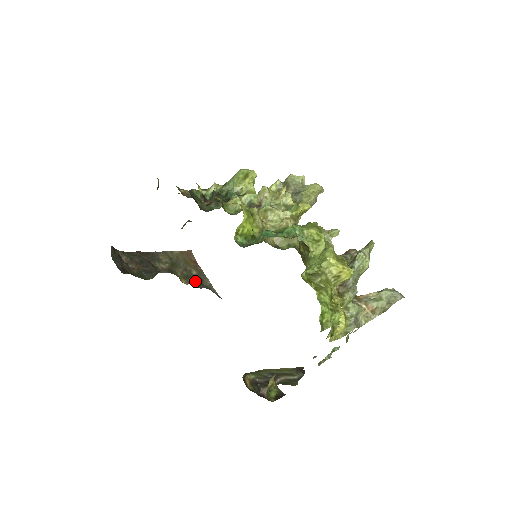
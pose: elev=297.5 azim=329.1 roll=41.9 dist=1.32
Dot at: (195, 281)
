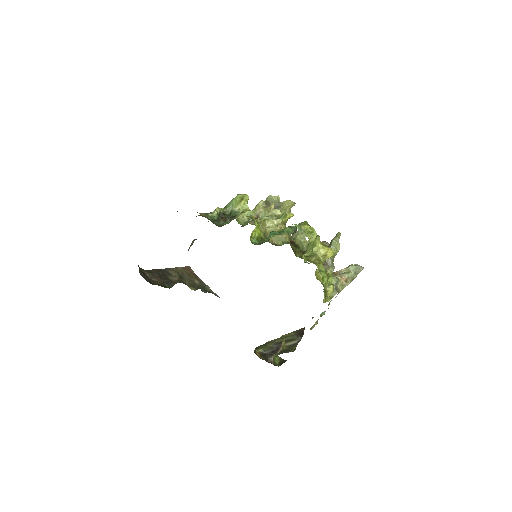
Dot at: (200, 288)
